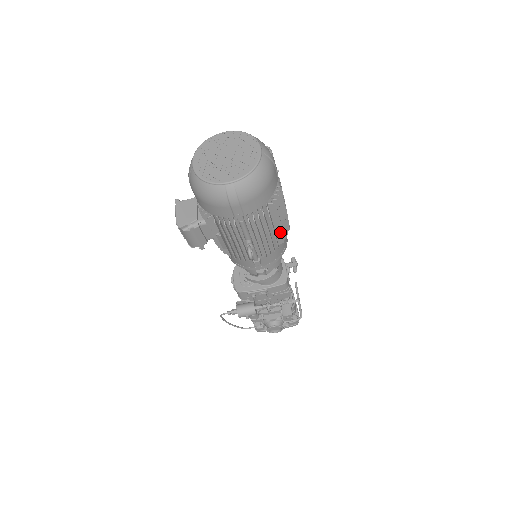
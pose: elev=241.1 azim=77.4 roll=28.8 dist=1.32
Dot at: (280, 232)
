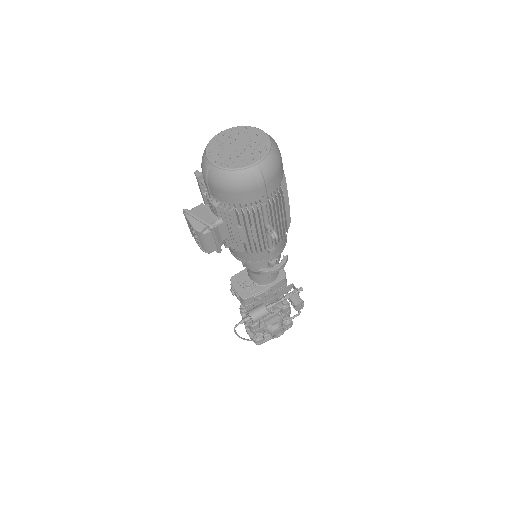
Dot at: (287, 215)
